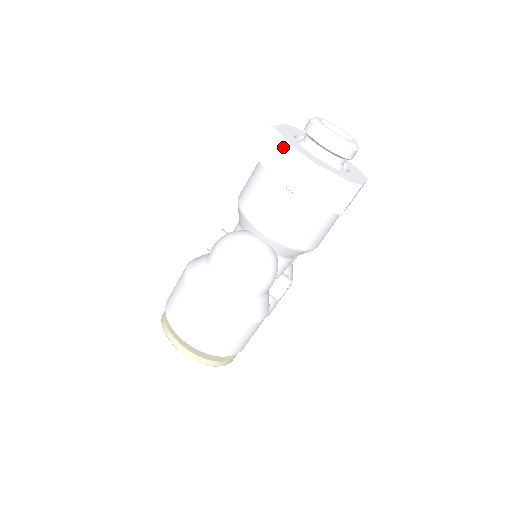
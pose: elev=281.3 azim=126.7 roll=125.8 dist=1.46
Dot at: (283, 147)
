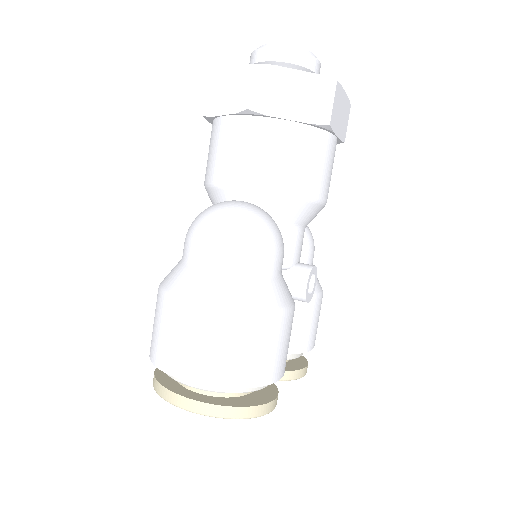
Dot at: (226, 78)
